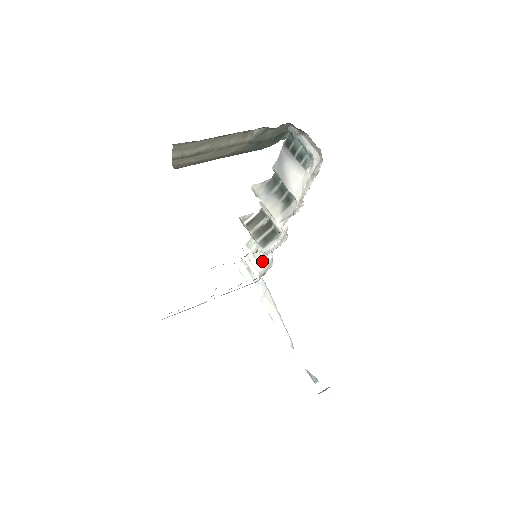
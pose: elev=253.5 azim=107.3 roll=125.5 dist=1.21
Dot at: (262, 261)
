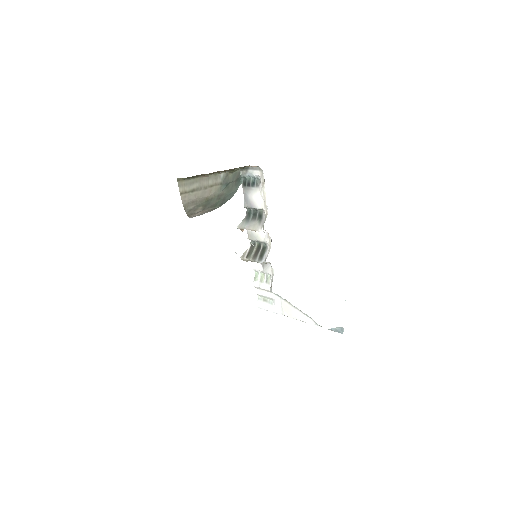
Dot at: (268, 280)
